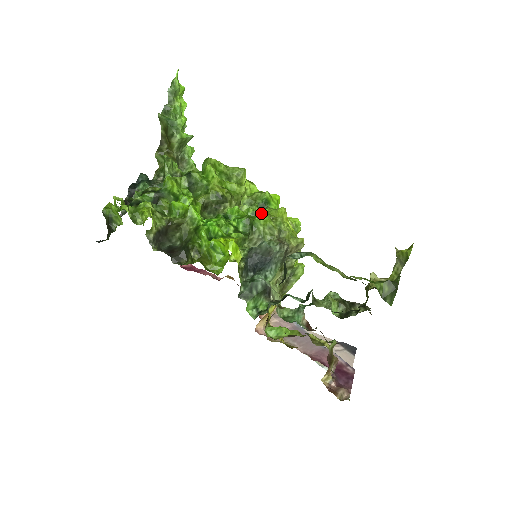
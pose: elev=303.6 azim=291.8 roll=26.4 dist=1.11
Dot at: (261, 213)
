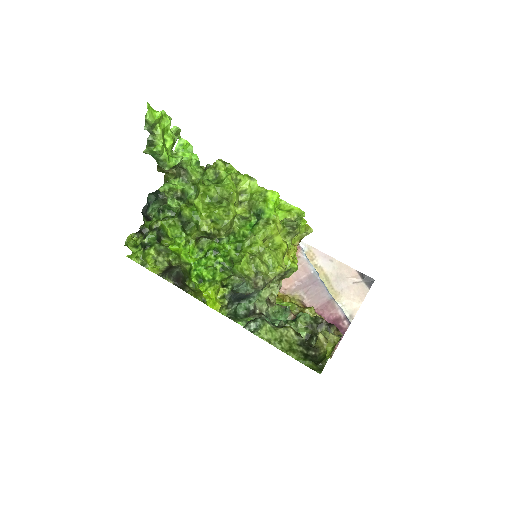
Dot at: (248, 239)
